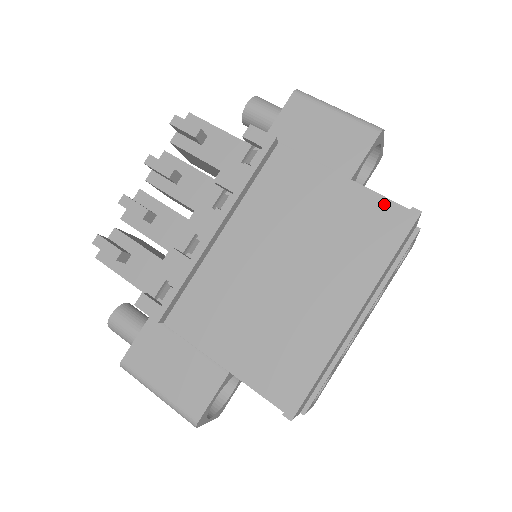
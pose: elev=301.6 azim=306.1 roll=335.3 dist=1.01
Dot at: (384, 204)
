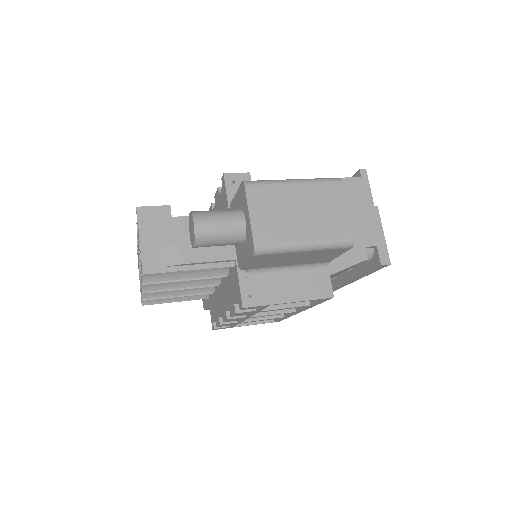
Dot at: occluded
